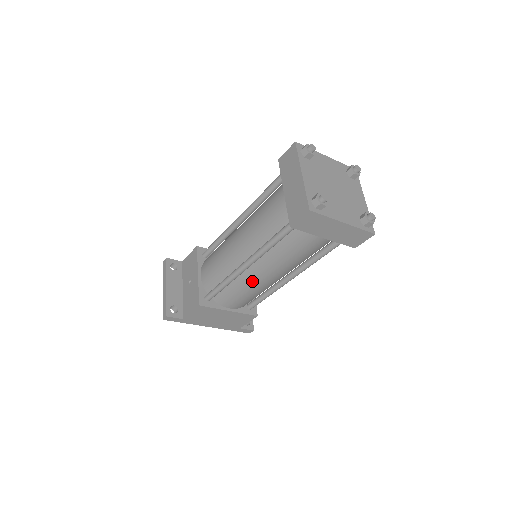
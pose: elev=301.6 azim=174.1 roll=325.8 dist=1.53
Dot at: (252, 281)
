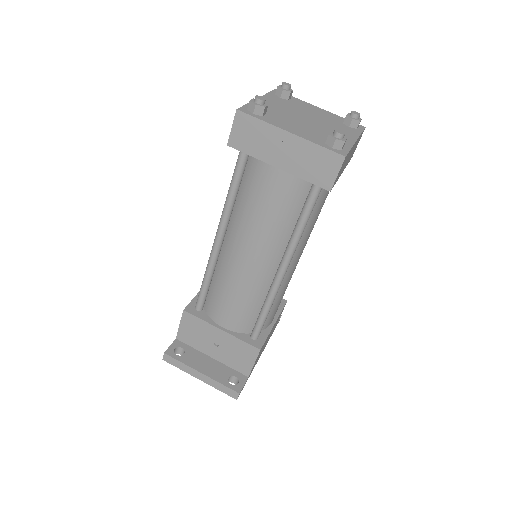
Dot at: (288, 278)
